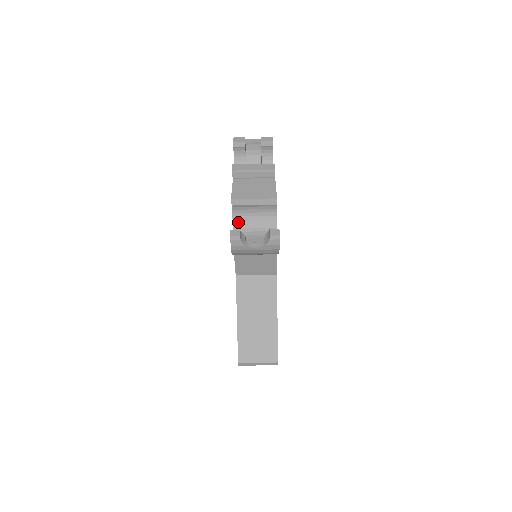
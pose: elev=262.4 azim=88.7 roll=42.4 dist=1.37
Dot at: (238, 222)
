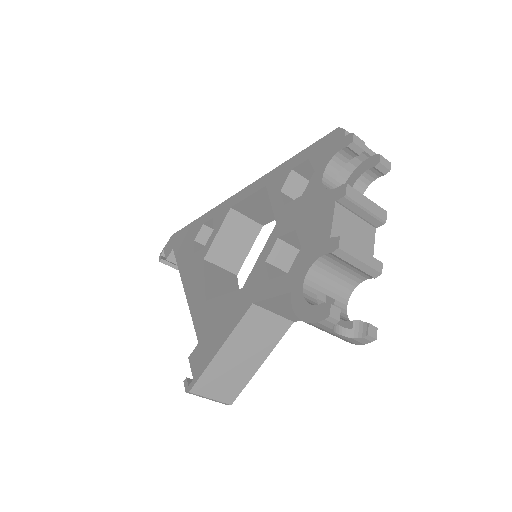
Dot at: (317, 268)
